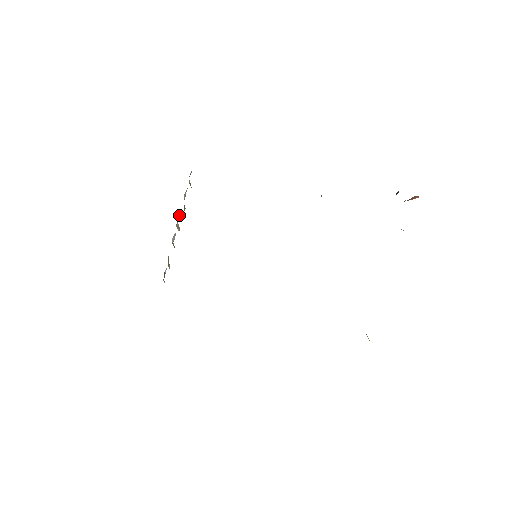
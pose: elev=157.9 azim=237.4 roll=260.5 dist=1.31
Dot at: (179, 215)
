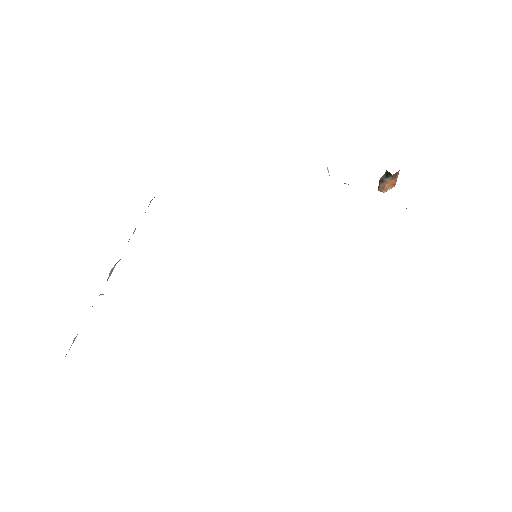
Dot at: (133, 233)
